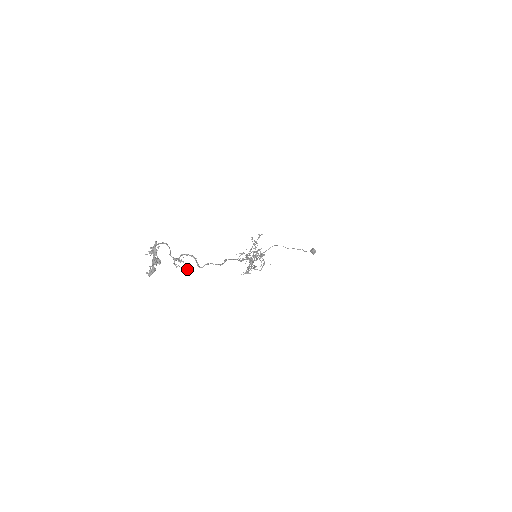
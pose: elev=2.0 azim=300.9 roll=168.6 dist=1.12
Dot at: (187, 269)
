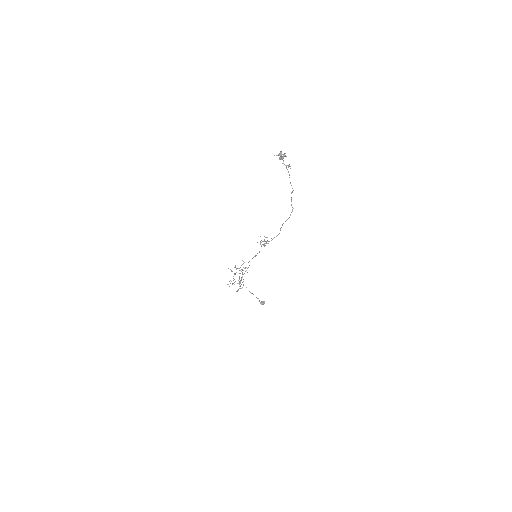
Dot at: occluded
